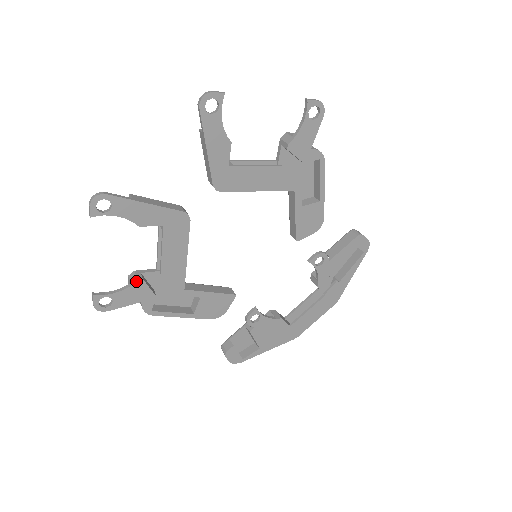
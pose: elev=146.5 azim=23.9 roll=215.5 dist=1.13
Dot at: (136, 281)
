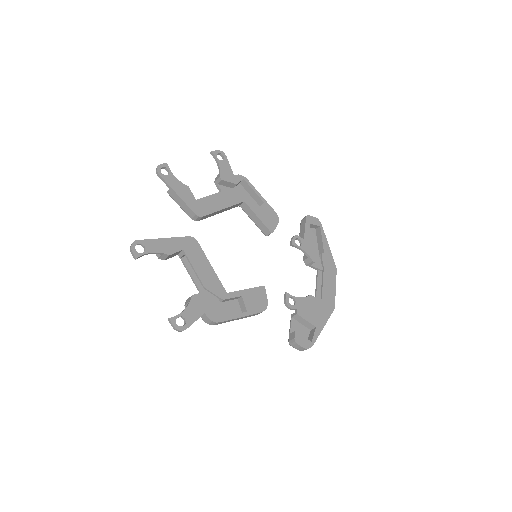
Dot at: (191, 297)
